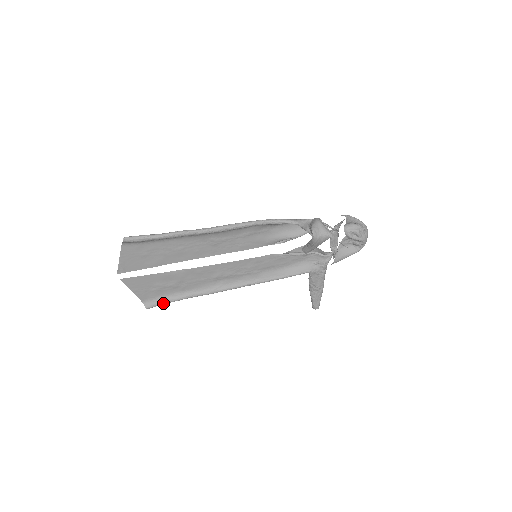
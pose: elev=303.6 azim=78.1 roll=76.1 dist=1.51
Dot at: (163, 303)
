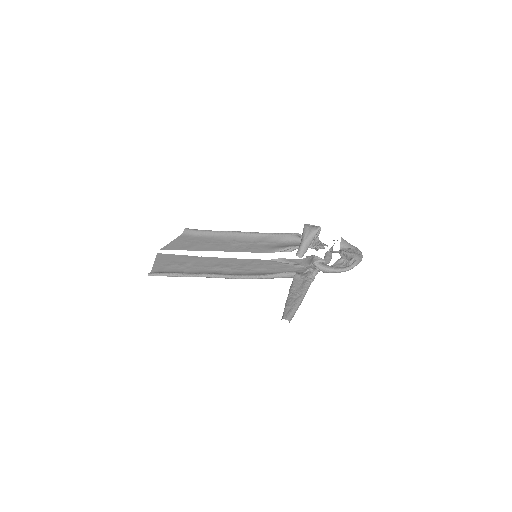
Dot at: (163, 273)
